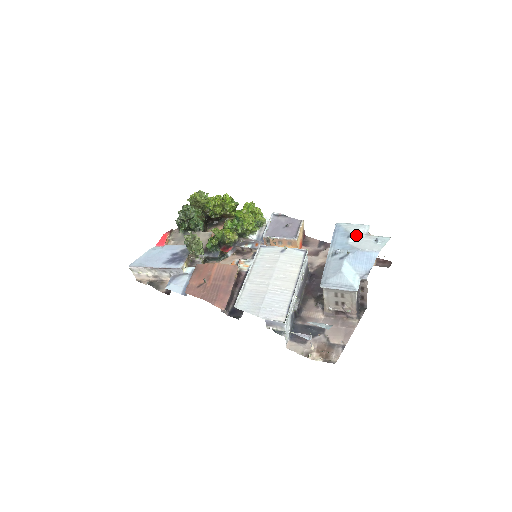
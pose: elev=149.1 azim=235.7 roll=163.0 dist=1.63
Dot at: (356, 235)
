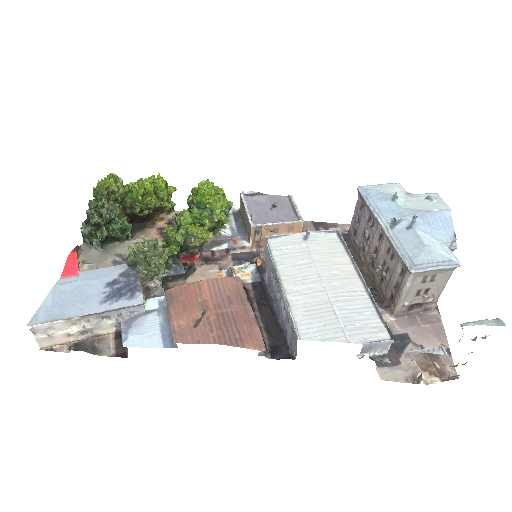
Dot at: (399, 196)
